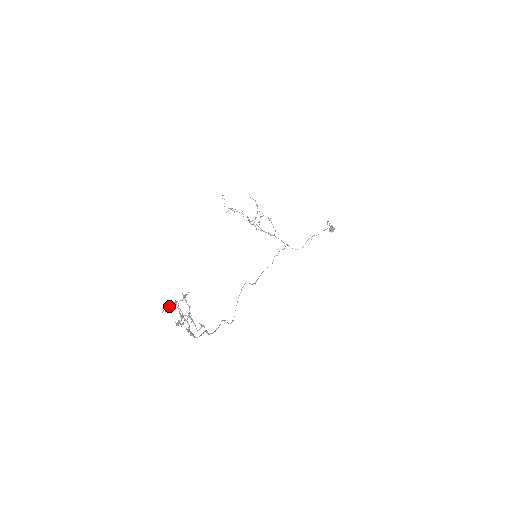
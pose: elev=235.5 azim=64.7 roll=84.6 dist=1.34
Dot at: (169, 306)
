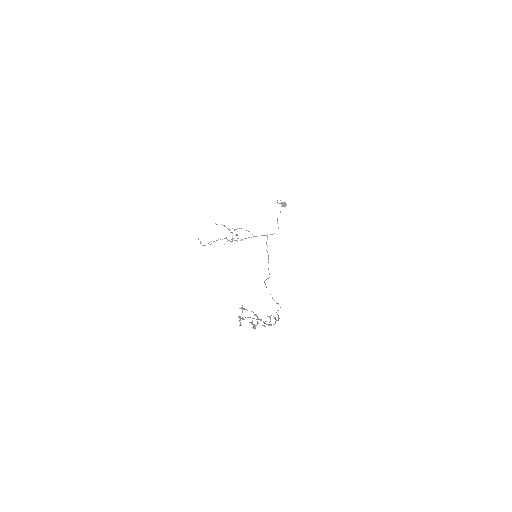
Dot at: (239, 320)
